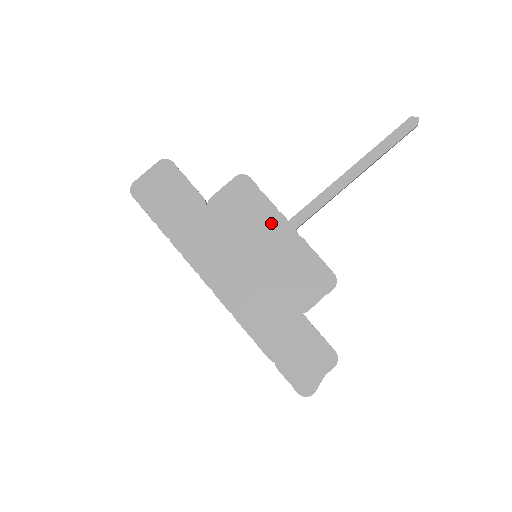
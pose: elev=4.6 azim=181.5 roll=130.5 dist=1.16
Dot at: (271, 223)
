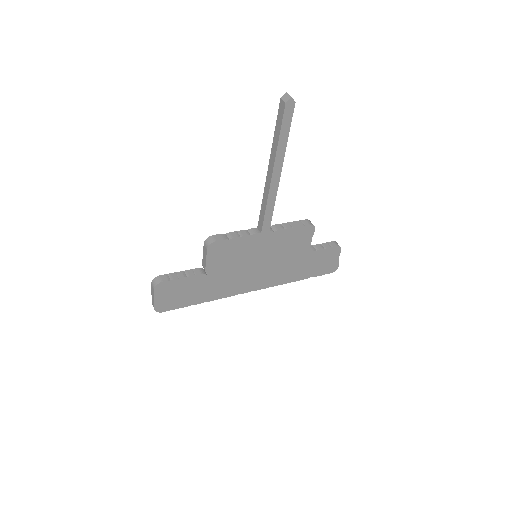
Dot at: (252, 244)
